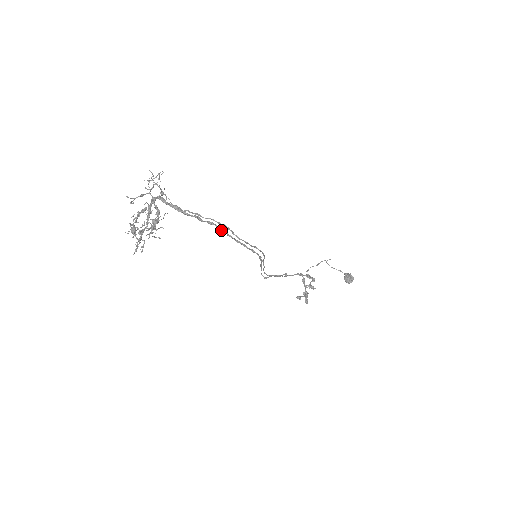
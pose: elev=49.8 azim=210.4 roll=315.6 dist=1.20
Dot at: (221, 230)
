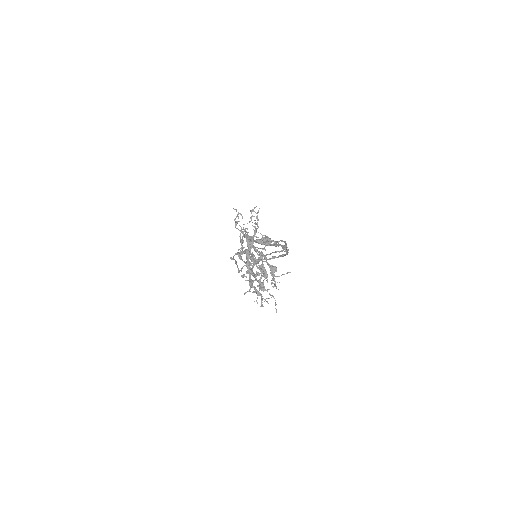
Dot at: (284, 248)
